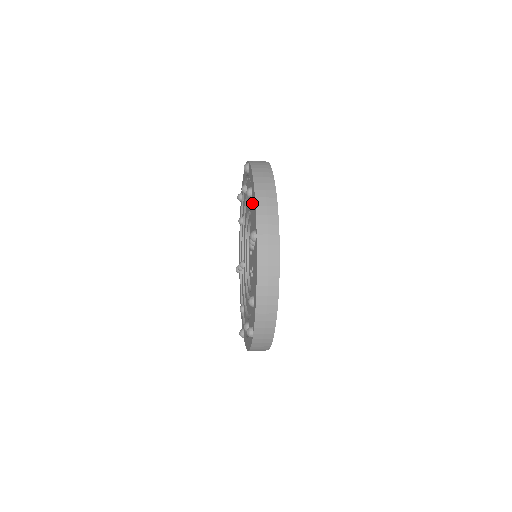
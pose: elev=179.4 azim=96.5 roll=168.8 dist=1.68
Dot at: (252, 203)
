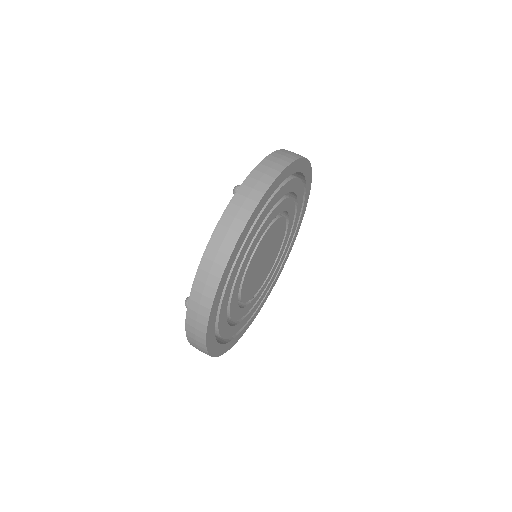
Dot at: occluded
